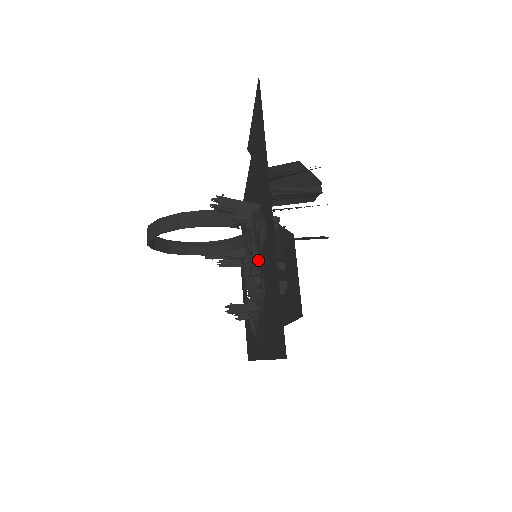
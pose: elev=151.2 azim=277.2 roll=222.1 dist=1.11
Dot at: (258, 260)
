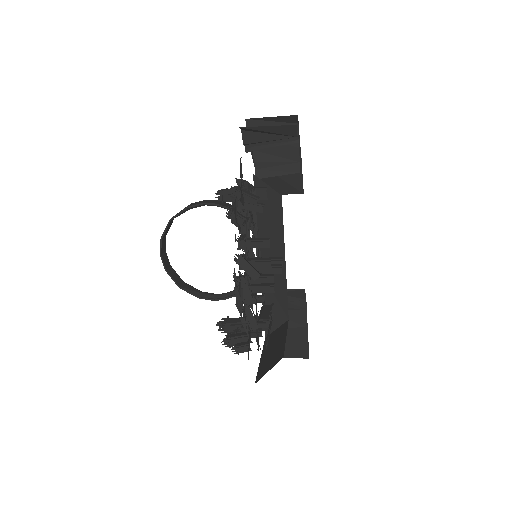
Dot at: occluded
